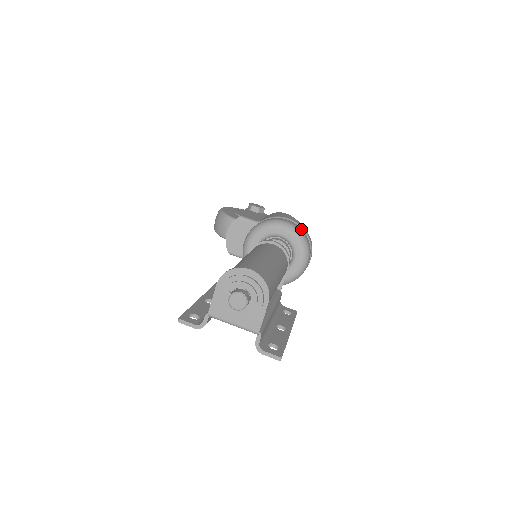
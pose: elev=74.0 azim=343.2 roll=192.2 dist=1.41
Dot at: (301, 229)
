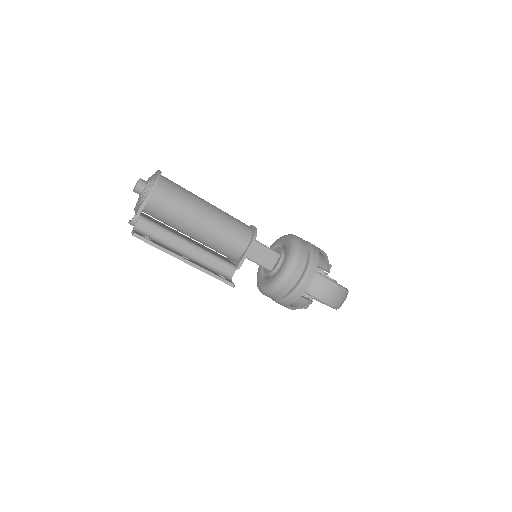
Dot at: (306, 245)
